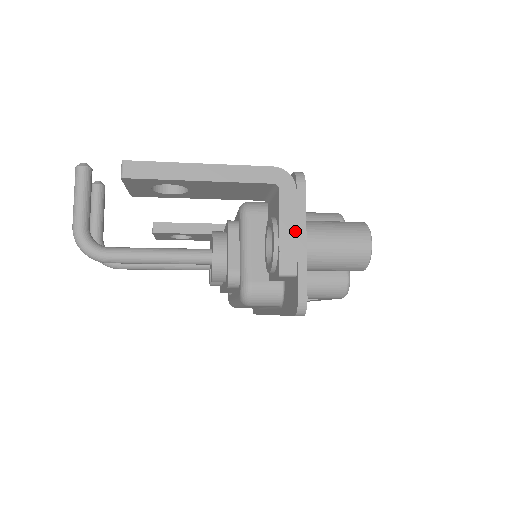
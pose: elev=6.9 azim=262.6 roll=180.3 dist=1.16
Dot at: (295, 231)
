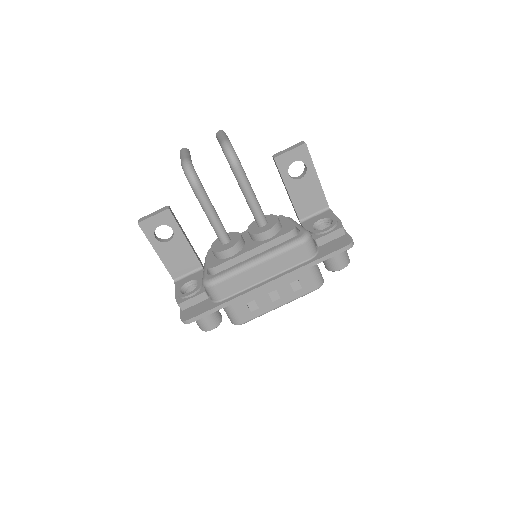
Dot at: occluded
